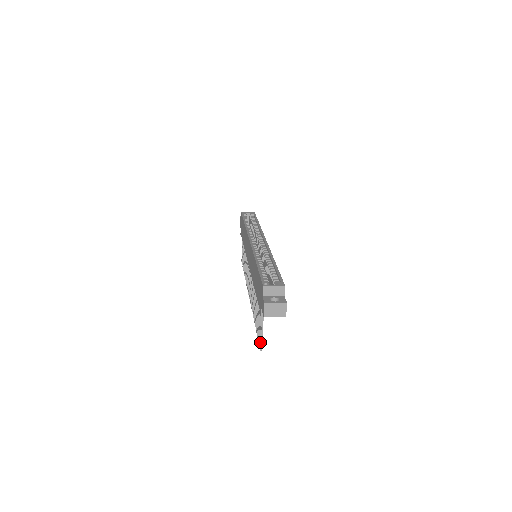
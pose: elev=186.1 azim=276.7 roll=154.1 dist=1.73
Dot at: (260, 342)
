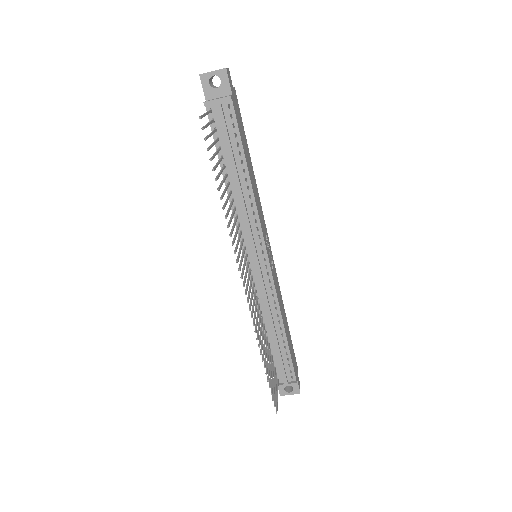
Dot at: (203, 127)
